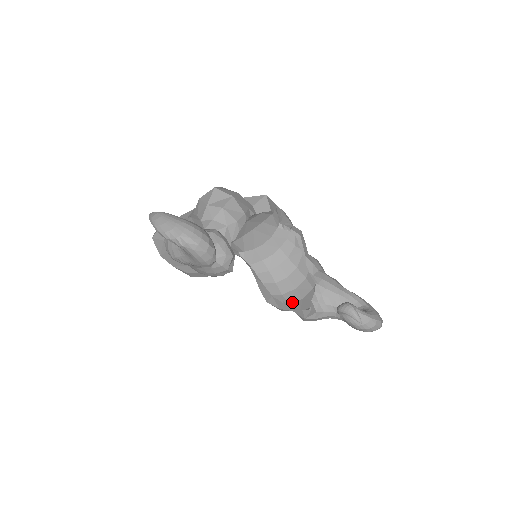
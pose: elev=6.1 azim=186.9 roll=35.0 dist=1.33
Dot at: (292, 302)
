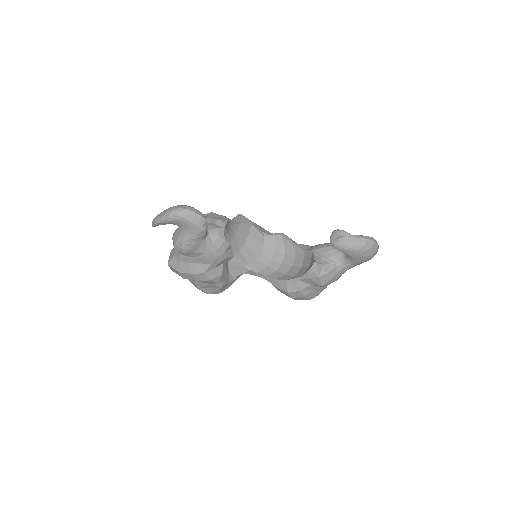
Dot at: (303, 274)
